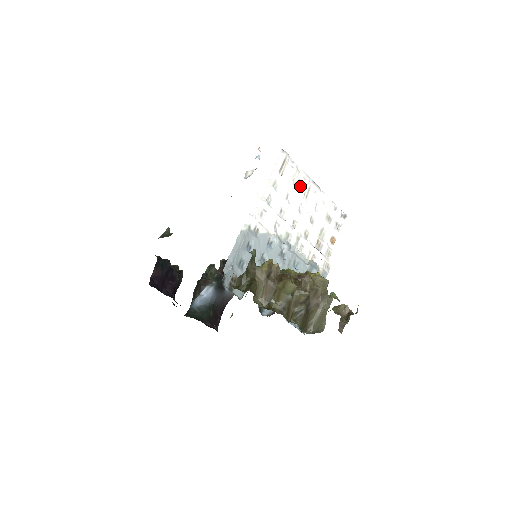
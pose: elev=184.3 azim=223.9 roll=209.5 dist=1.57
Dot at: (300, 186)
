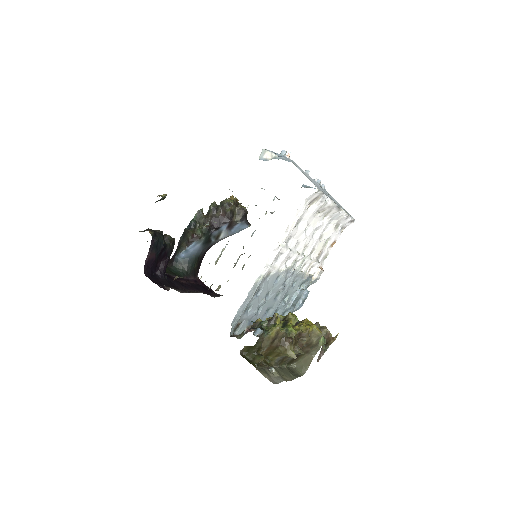
Dot at: (322, 212)
